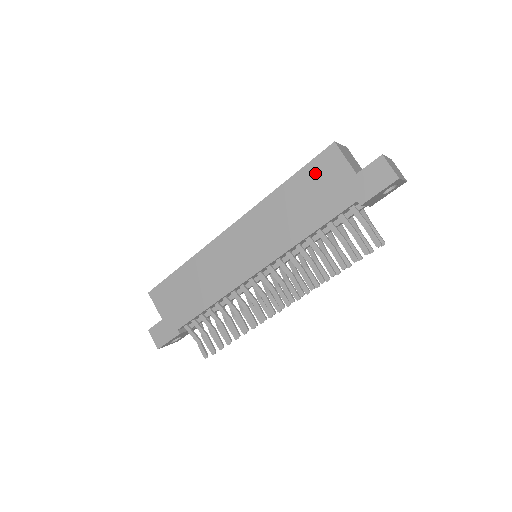
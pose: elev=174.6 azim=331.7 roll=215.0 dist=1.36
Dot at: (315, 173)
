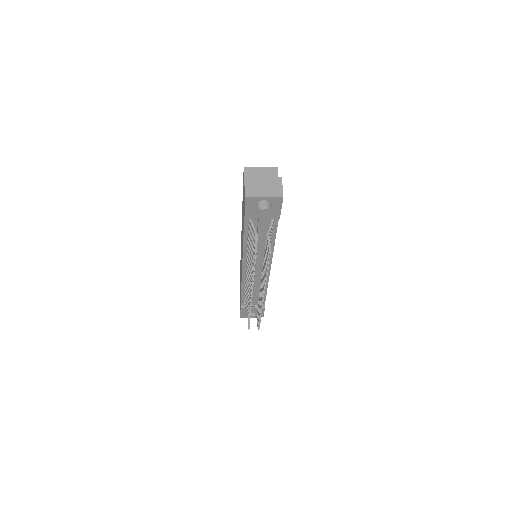
Dot at: occluded
